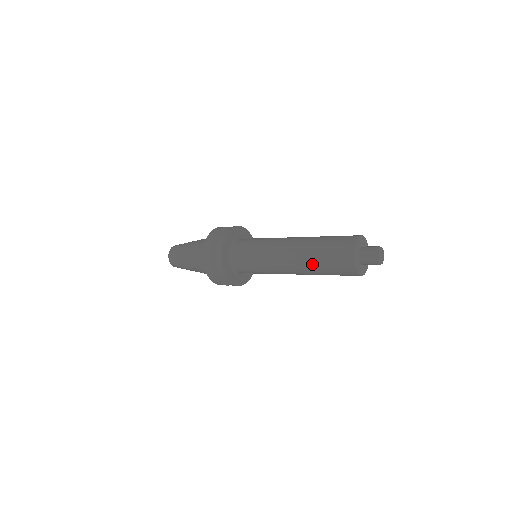
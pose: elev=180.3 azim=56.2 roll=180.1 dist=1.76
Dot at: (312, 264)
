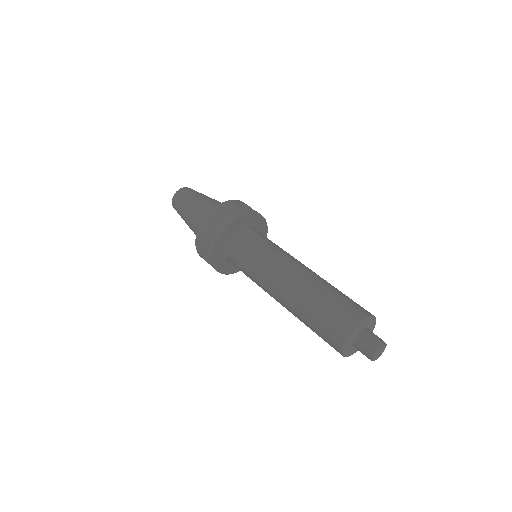
Dot at: occluded
